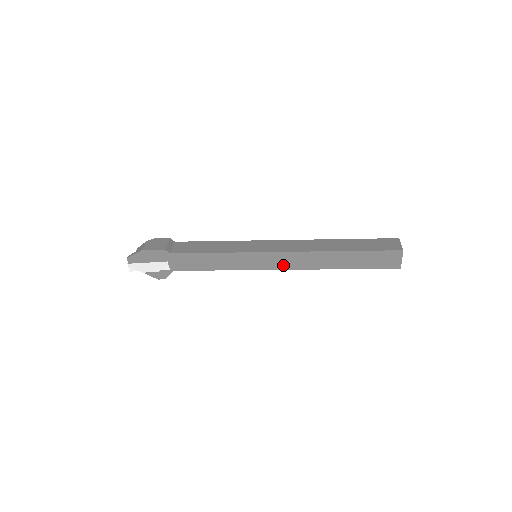
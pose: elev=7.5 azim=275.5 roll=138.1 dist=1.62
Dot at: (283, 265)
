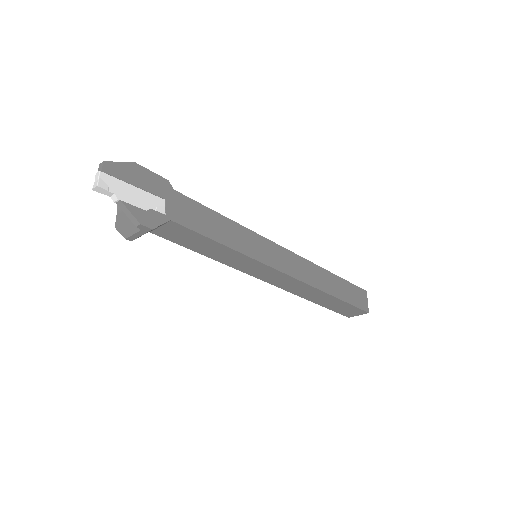
Dot at: (290, 269)
